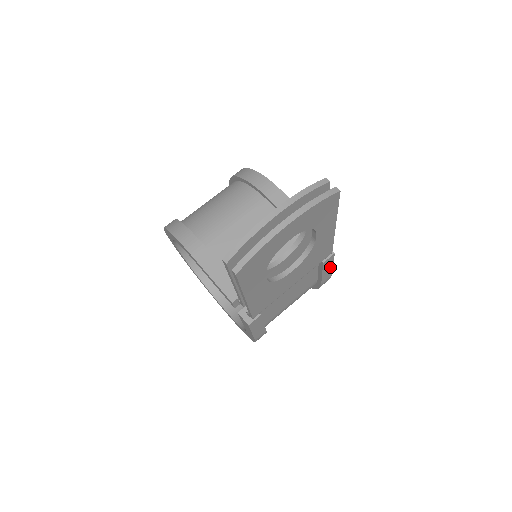
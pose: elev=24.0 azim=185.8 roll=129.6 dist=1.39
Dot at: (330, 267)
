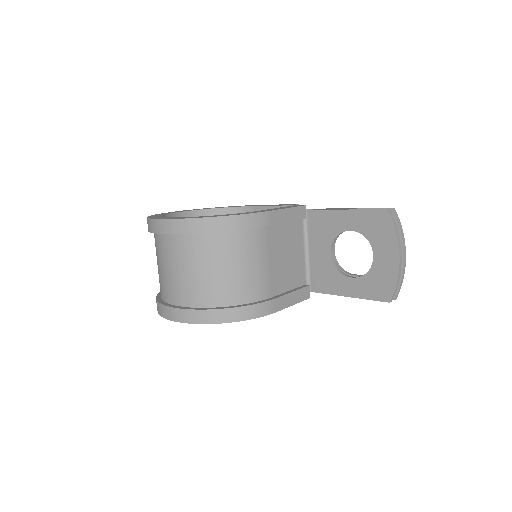
Dot at: occluded
